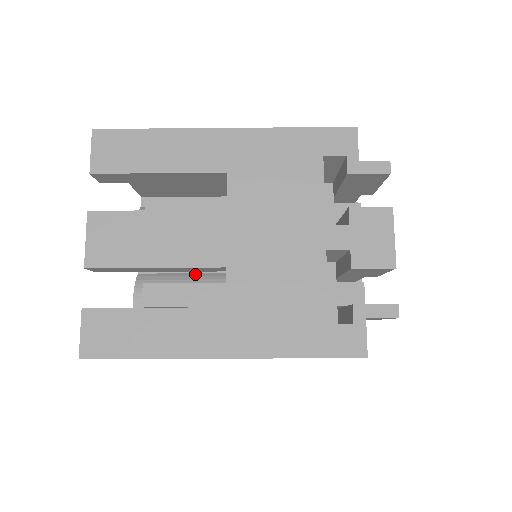
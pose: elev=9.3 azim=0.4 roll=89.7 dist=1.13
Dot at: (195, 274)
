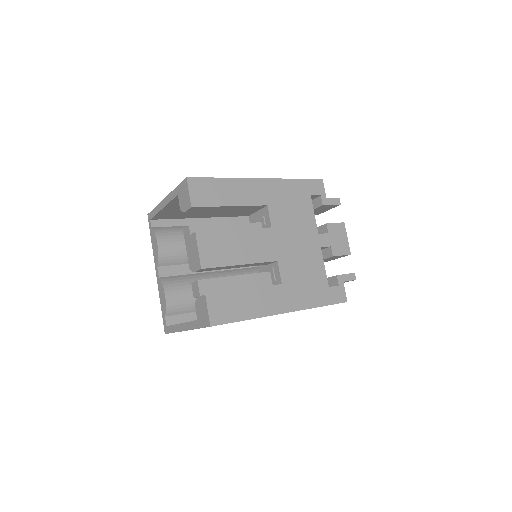
Dot at: (199, 274)
